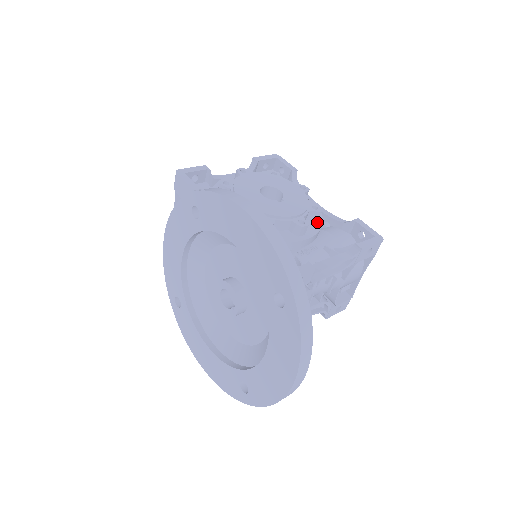
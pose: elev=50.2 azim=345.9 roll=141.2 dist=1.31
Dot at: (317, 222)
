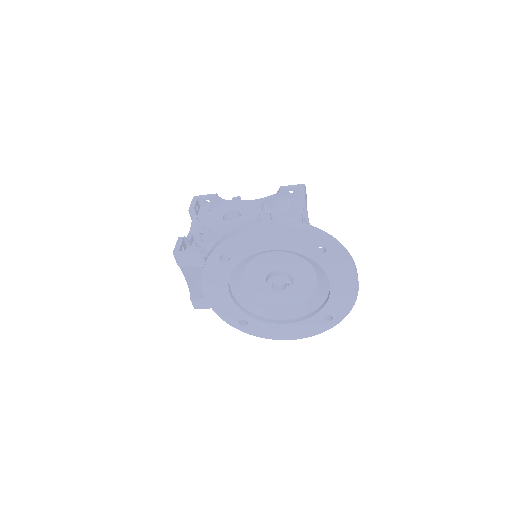
Dot at: (266, 208)
